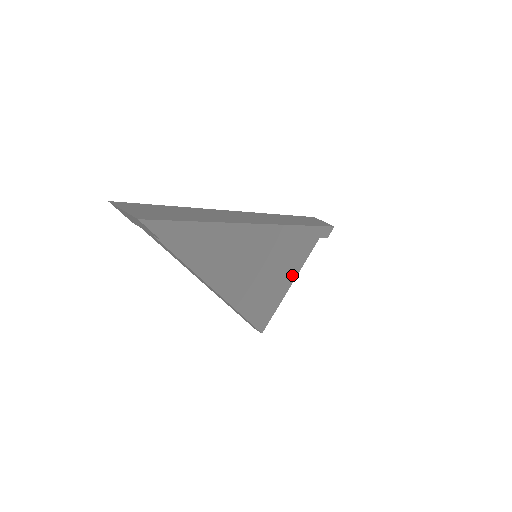
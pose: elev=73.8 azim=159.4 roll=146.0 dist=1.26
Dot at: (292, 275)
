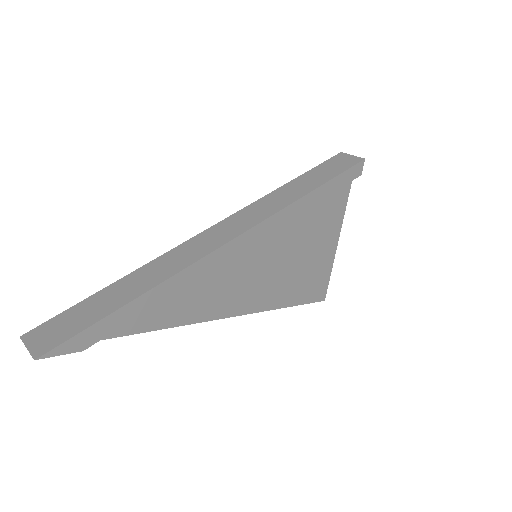
Dot at: (331, 235)
